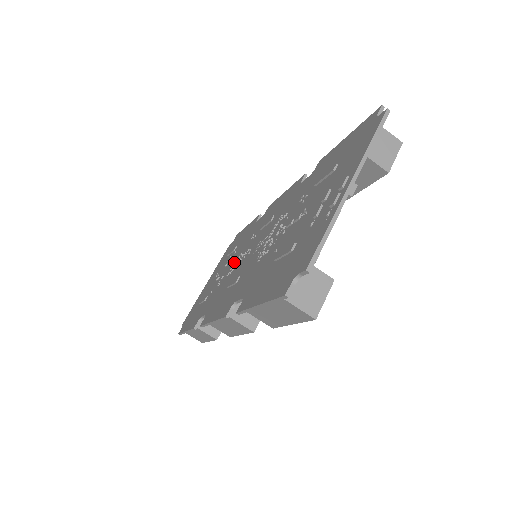
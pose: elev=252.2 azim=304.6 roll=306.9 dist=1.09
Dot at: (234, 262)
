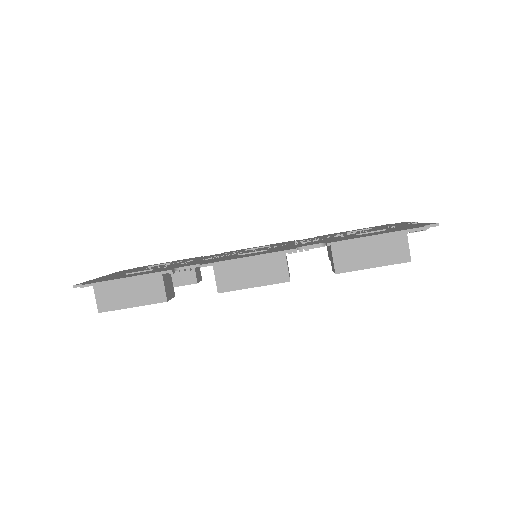
Dot at: occluded
